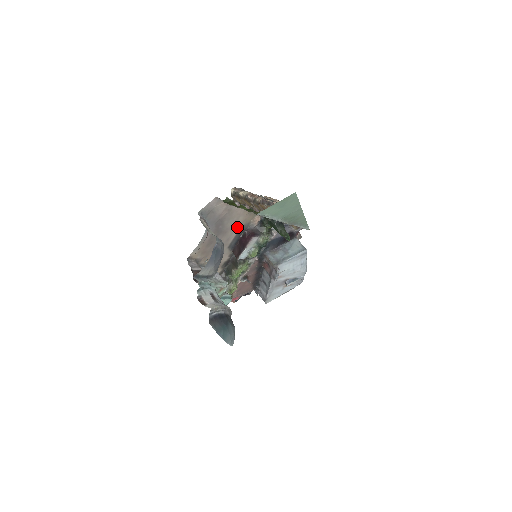
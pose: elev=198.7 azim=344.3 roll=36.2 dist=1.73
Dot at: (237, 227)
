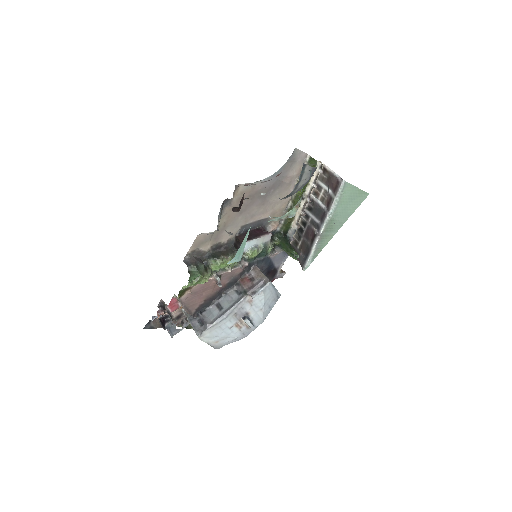
Dot at: (267, 212)
